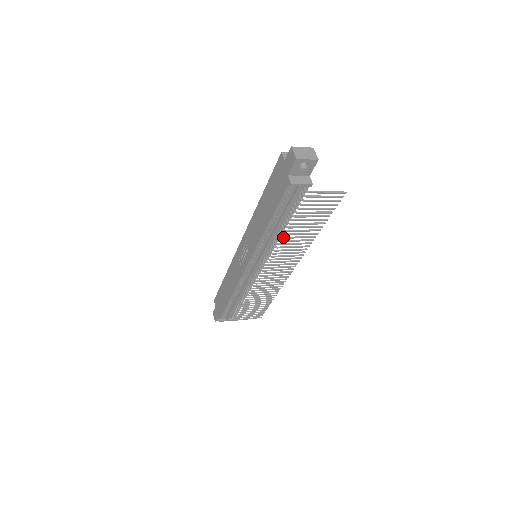
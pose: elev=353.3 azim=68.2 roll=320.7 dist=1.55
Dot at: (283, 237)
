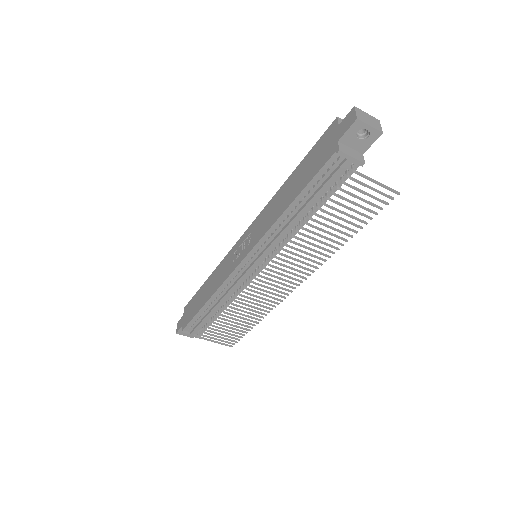
Dot at: (300, 232)
